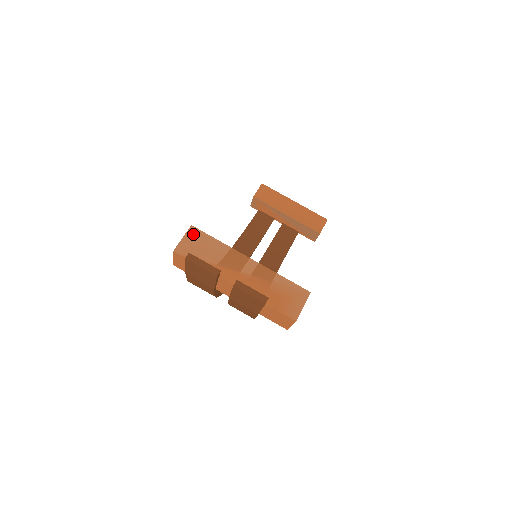
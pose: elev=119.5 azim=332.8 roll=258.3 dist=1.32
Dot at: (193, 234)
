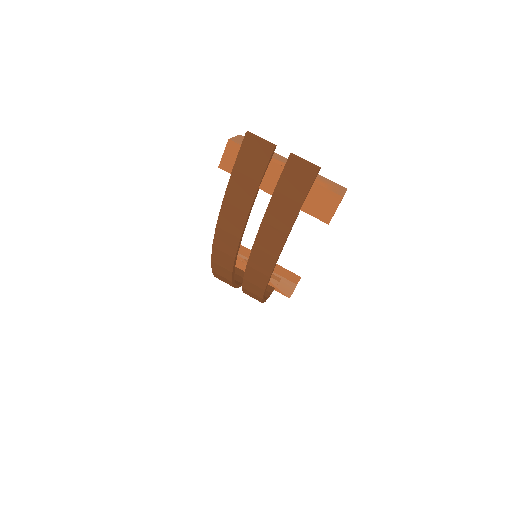
Dot at: (242, 138)
